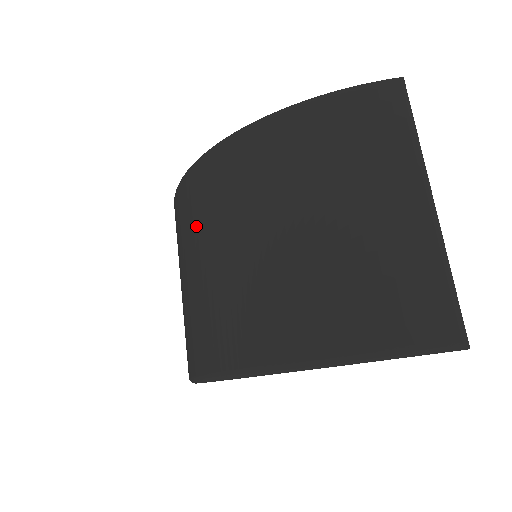
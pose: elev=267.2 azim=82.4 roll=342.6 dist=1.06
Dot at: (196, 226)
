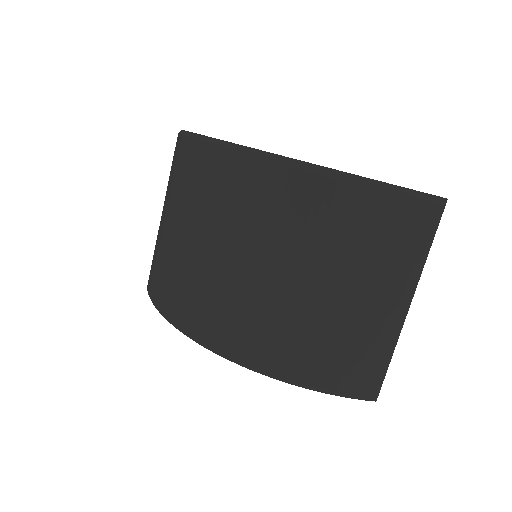
Dot at: (214, 209)
